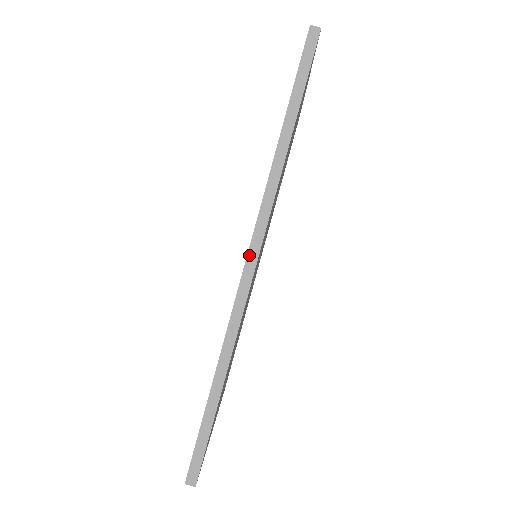
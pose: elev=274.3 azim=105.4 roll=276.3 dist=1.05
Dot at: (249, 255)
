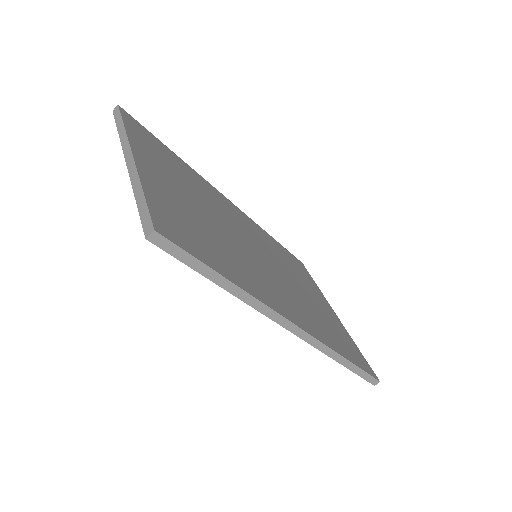
Dot at: (292, 332)
